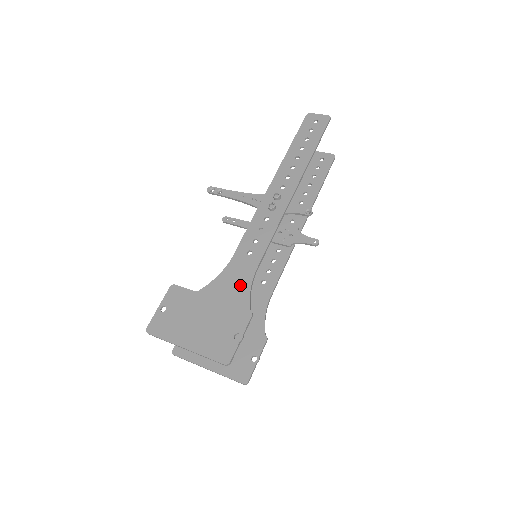
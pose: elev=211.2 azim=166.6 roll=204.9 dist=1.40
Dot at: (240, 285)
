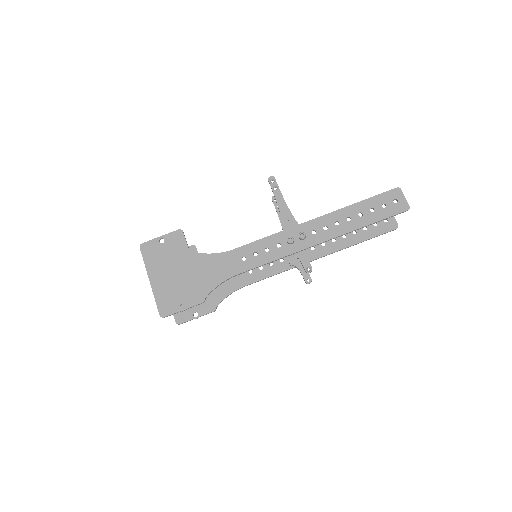
Dot at: (216, 275)
